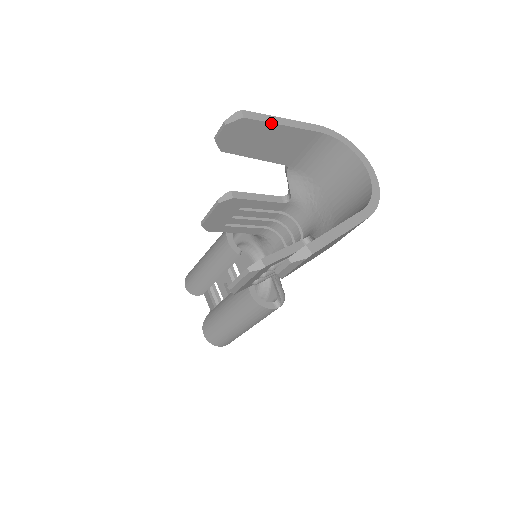
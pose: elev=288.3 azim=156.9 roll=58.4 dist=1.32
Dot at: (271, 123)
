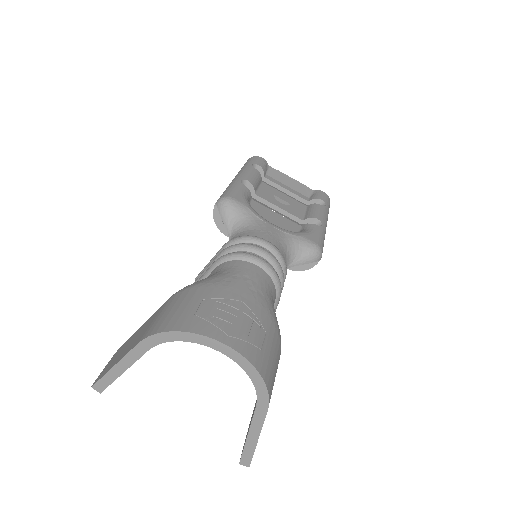
Dot at: occluded
